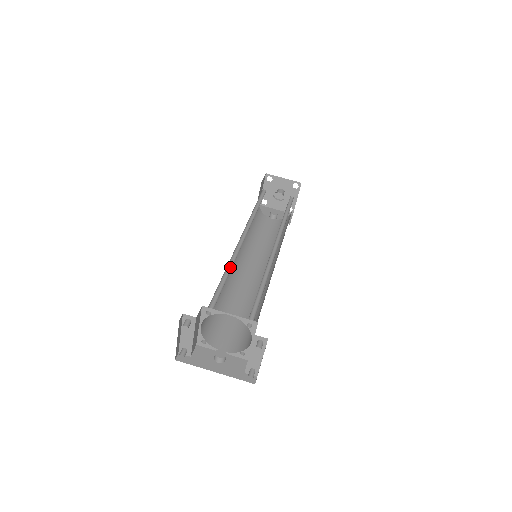
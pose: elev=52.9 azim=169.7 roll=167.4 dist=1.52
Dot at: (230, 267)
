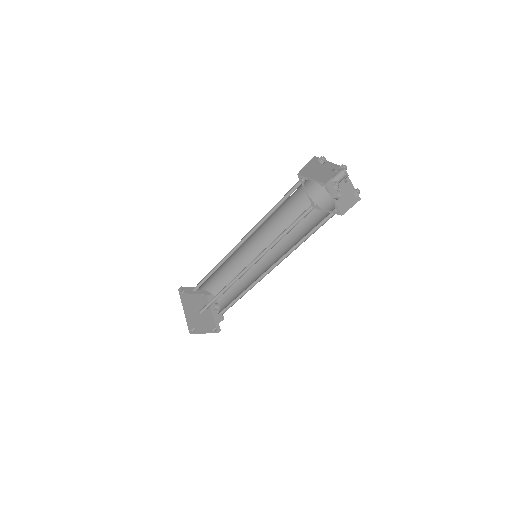
Dot at: (221, 265)
